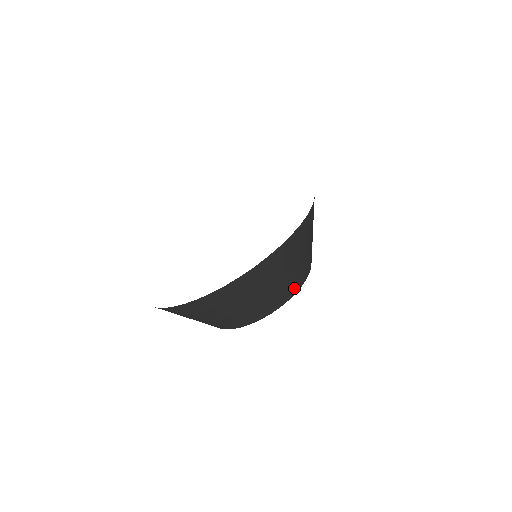
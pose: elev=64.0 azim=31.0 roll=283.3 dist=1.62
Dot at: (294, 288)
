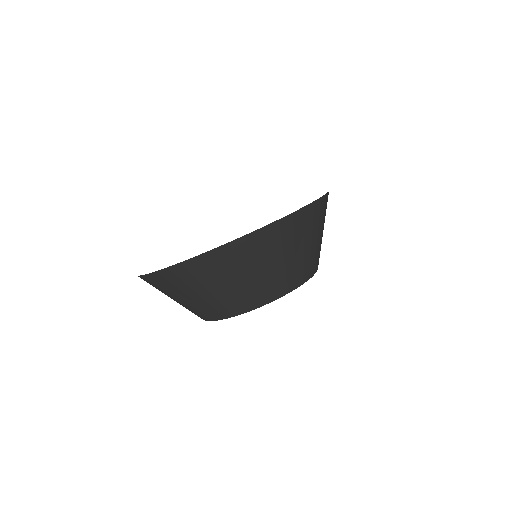
Dot at: (262, 298)
